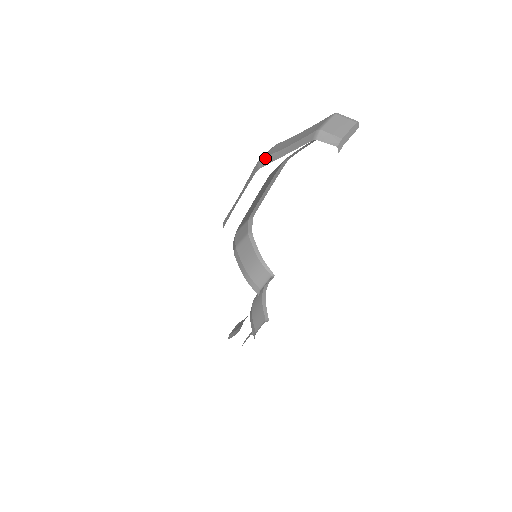
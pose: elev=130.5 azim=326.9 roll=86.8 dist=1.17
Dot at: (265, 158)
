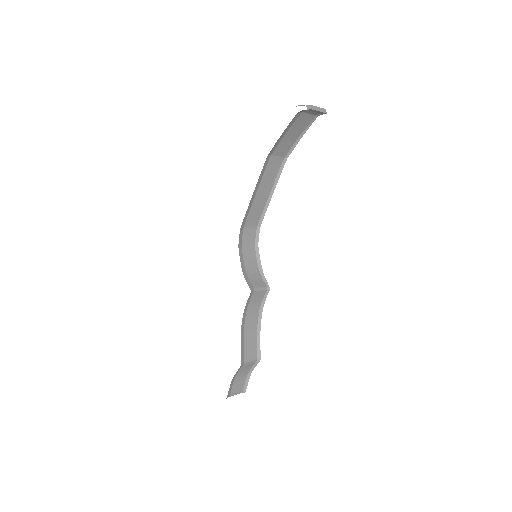
Dot at: occluded
